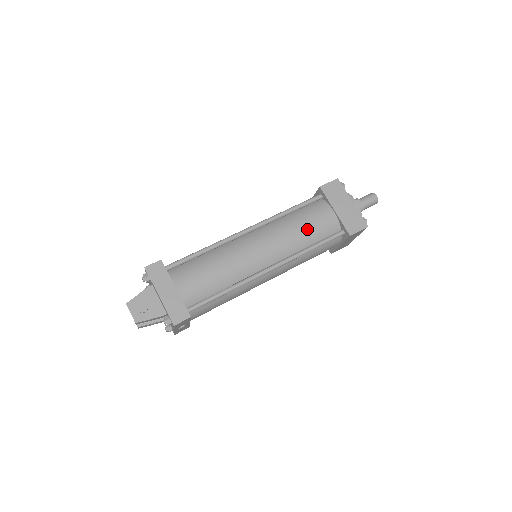
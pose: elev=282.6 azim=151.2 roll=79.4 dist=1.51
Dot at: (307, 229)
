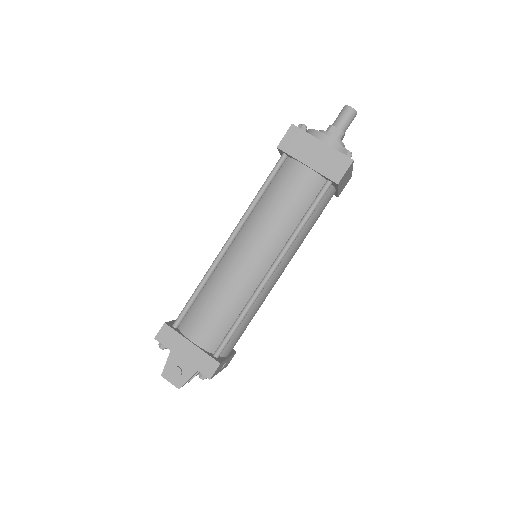
Dot at: (287, 205)
